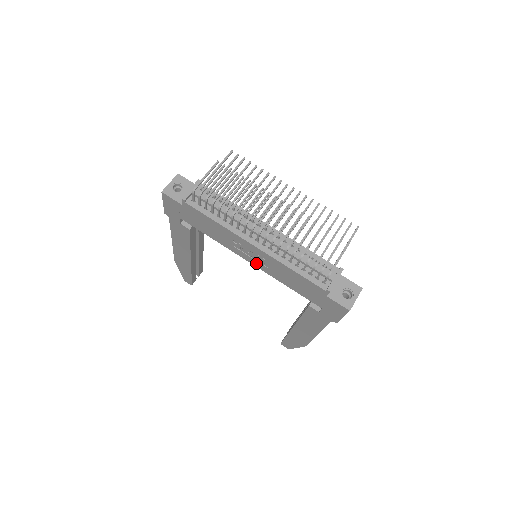
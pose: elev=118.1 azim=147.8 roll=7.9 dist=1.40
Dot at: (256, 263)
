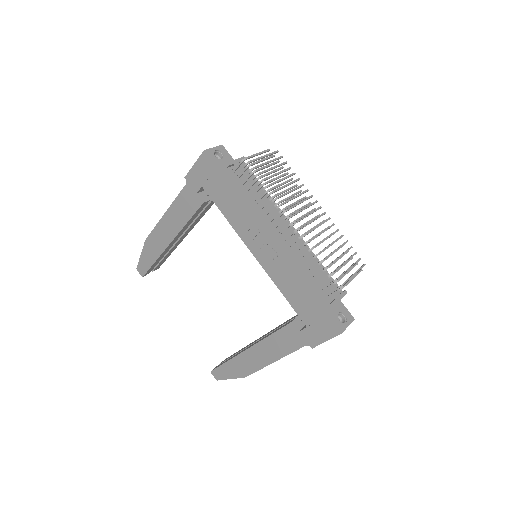
Dot at: (262, 258)
